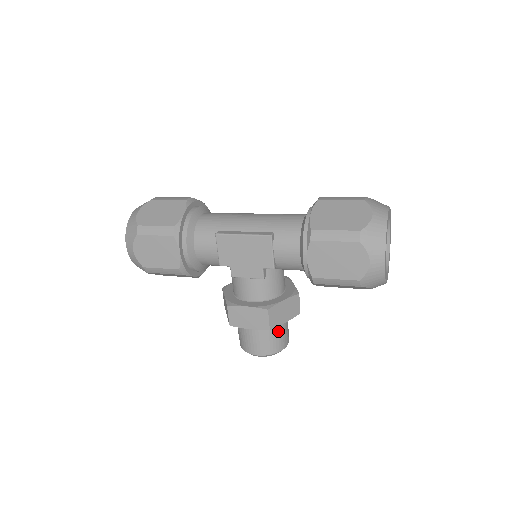
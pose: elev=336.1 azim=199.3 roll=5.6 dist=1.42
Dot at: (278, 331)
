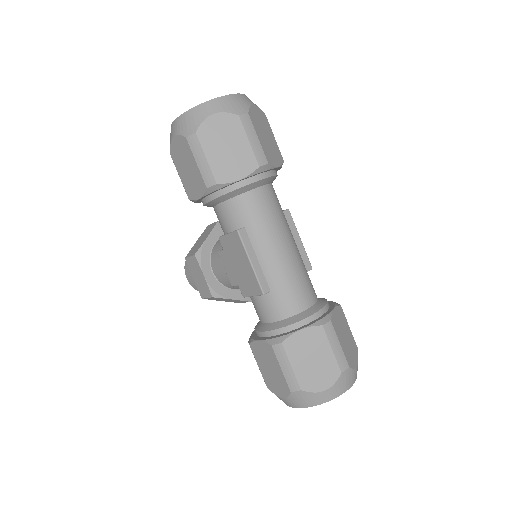
Dot at: occluded
